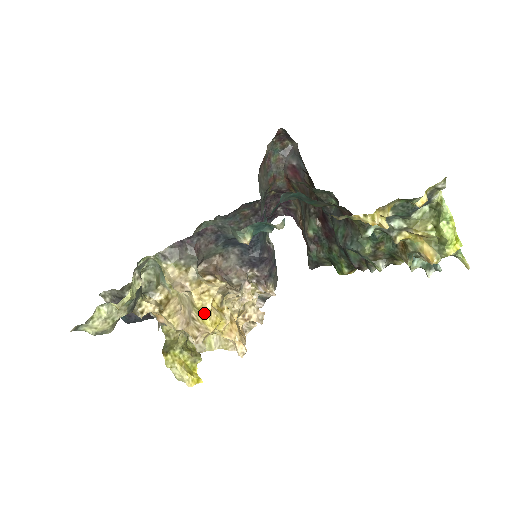
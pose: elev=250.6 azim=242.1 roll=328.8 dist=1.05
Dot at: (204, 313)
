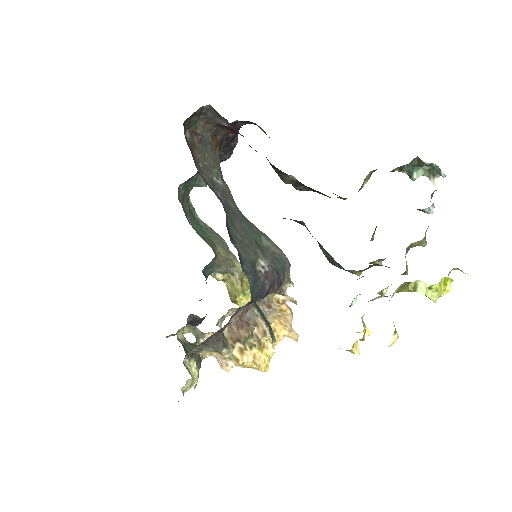
Dot at: (255, 369)
